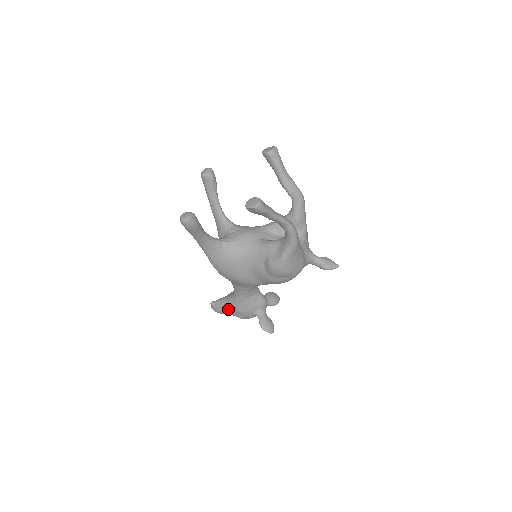
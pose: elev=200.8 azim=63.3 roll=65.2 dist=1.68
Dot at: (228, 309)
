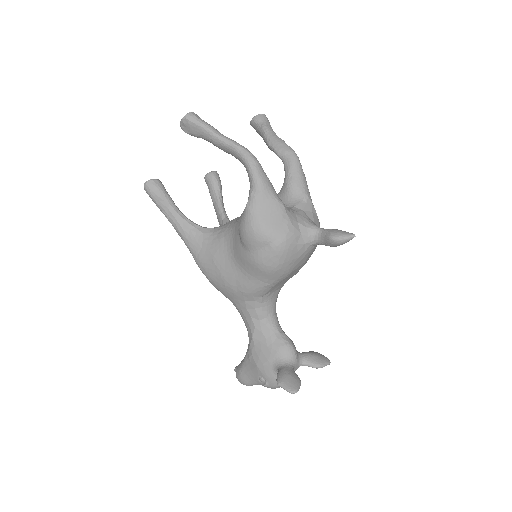
Dot at: (247, 368)
